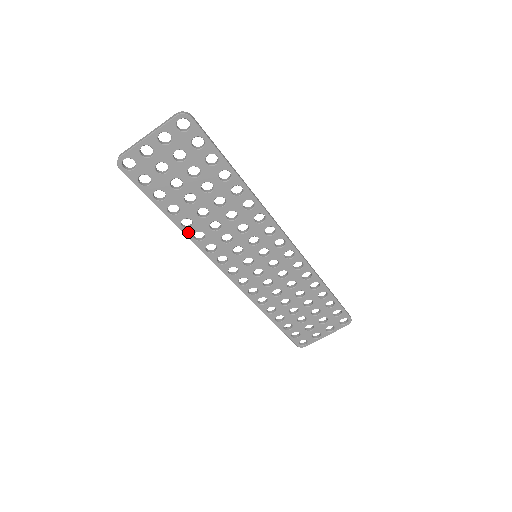
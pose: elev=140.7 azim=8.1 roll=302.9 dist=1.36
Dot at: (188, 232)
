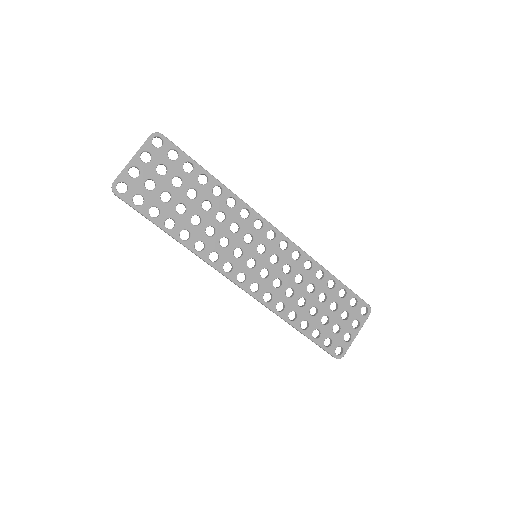
Dot at: (189, 244)
